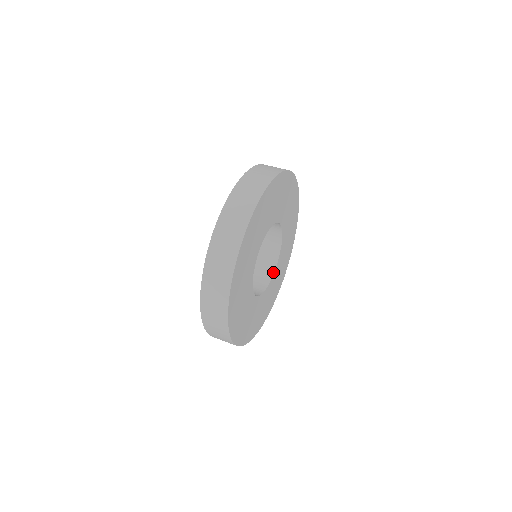
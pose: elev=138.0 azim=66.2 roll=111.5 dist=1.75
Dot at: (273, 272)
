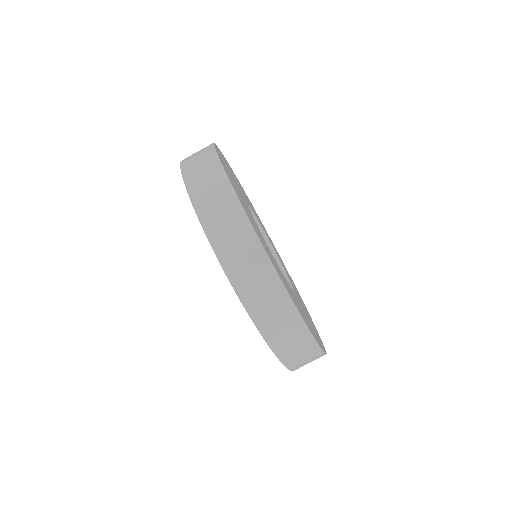
Dot at: (248, 206)
